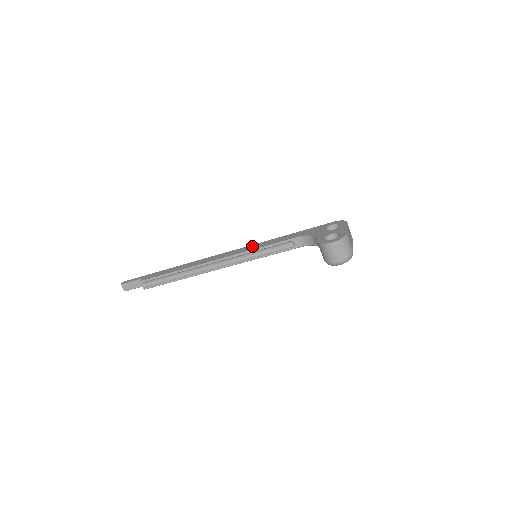
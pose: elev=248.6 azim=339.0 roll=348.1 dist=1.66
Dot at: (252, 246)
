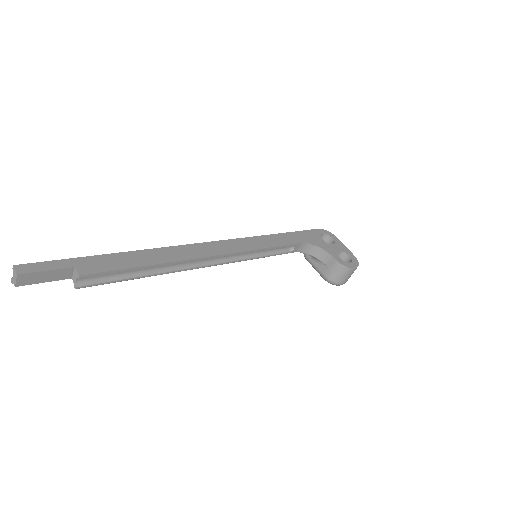
Dot at: (251, 241)
